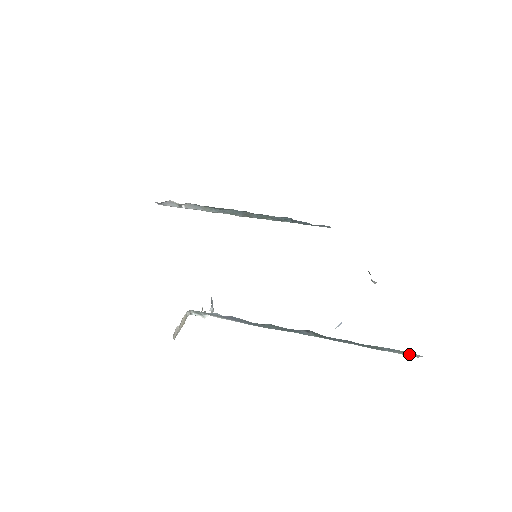
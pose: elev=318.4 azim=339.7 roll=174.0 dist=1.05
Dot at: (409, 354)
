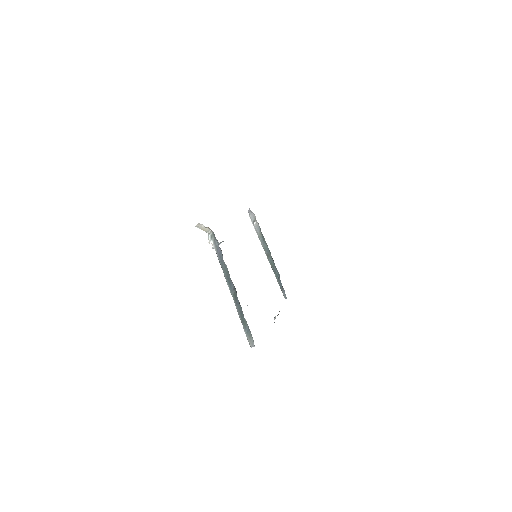
Dot at: (251, 341)
